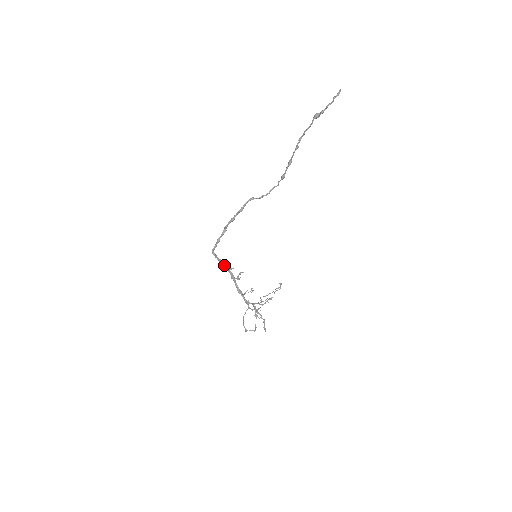
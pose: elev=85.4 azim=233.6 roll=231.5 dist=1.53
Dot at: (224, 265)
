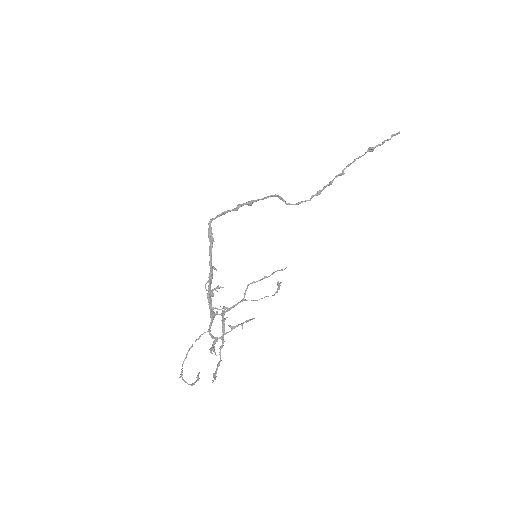
Dot at: (211, 251)
